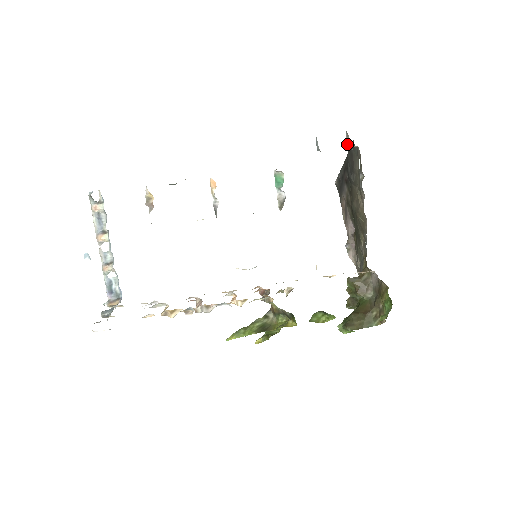
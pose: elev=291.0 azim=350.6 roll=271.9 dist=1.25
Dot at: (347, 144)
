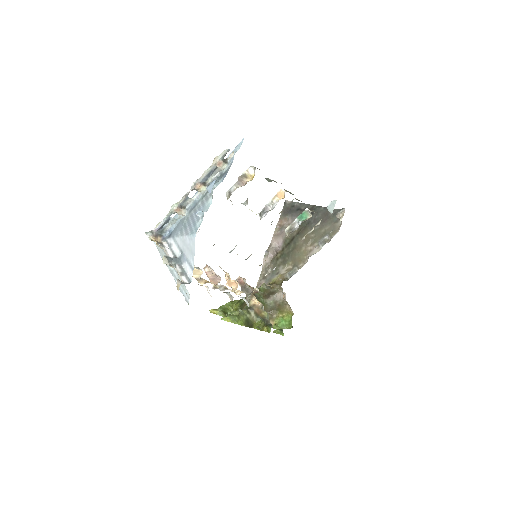
Dot at: (339, 215)
